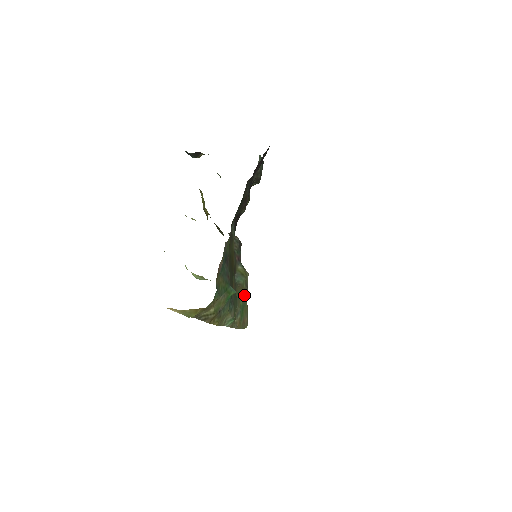
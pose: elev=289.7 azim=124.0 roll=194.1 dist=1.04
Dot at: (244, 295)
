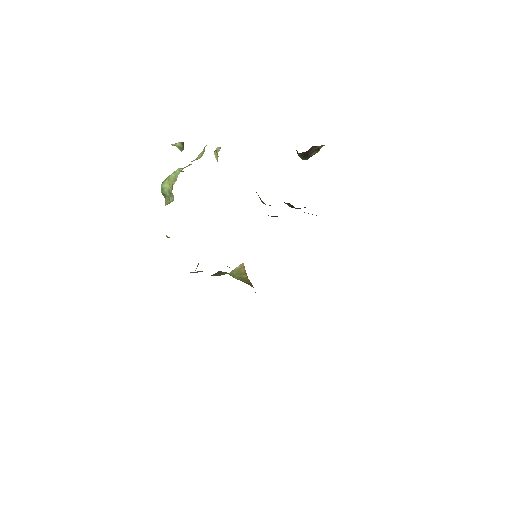
Dot at: occluded
